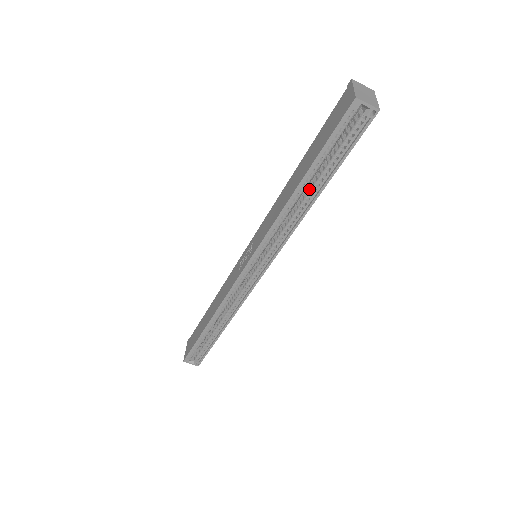
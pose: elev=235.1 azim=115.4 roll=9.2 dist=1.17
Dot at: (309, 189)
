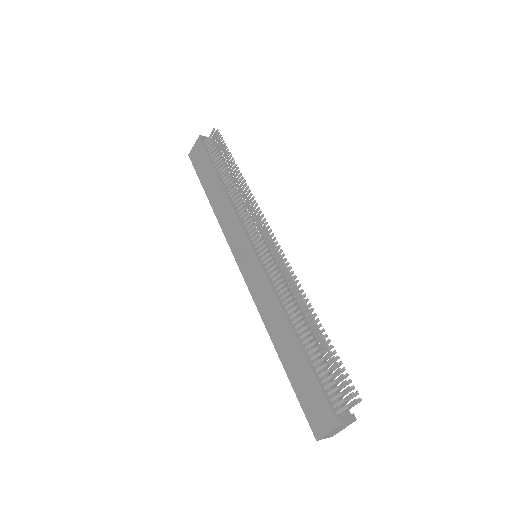
Dot at: occluded
